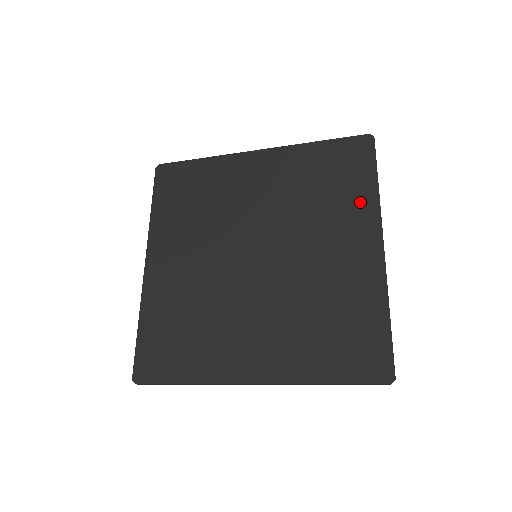
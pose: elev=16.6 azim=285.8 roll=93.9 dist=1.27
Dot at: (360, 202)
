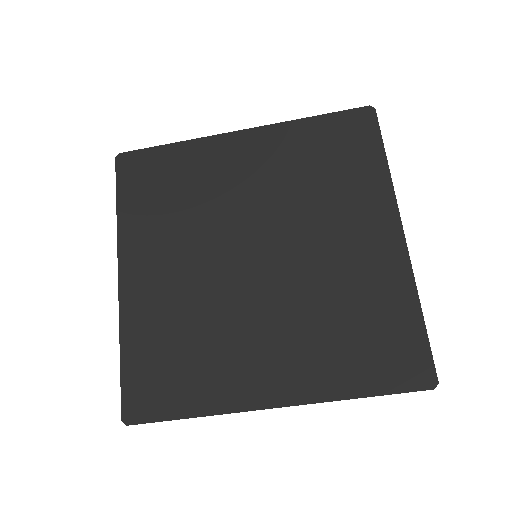
Dot at: (370, 185)
